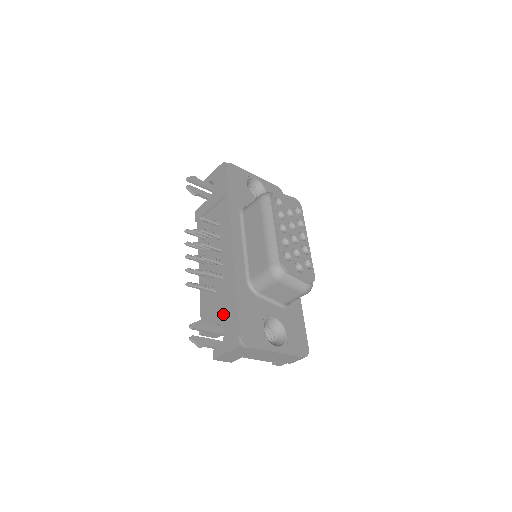
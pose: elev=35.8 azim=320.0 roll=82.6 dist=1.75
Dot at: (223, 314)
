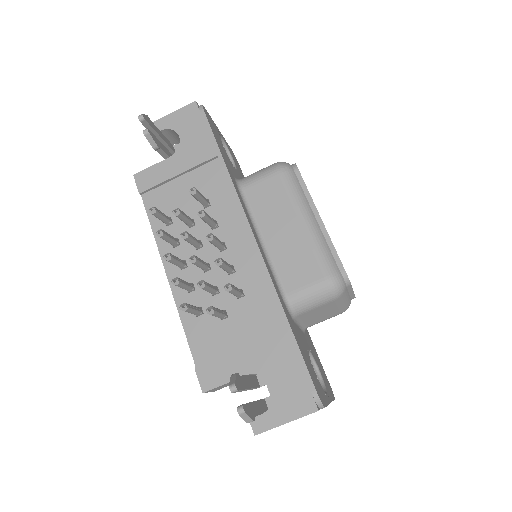
Dot at: (262, 356)
